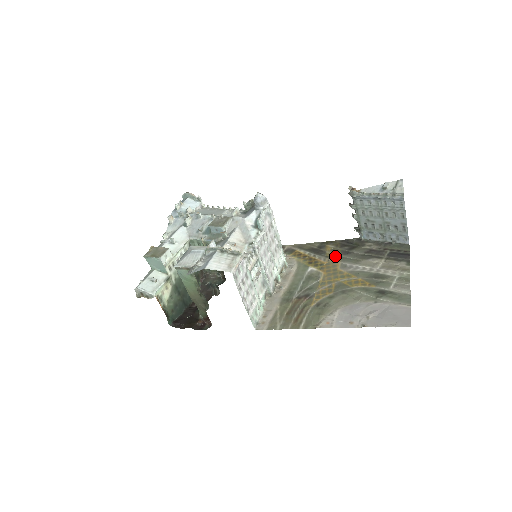
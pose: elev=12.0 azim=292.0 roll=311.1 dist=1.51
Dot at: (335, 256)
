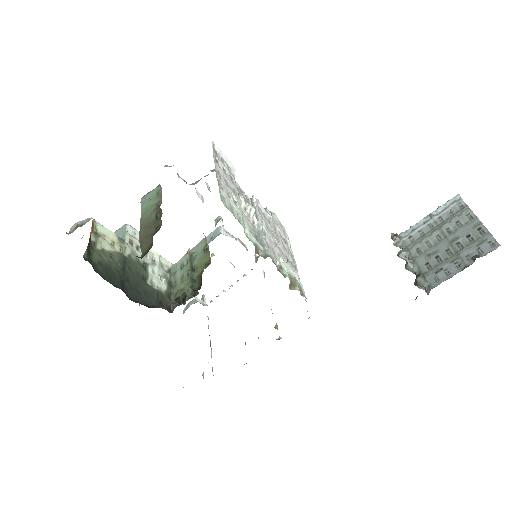
Dot at: occluded
